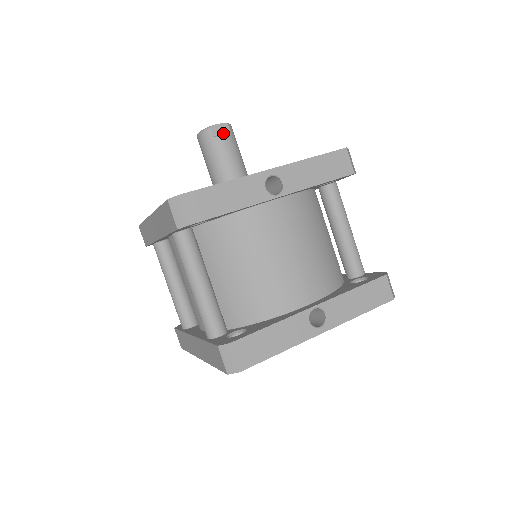
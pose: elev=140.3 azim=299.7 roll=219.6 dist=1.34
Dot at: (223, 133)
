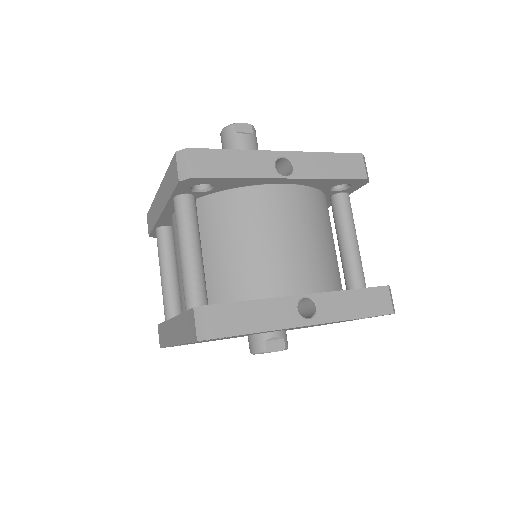
Dot at: (246, 132)
